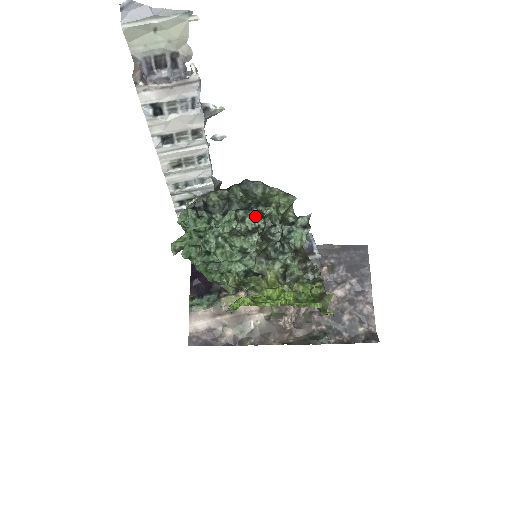
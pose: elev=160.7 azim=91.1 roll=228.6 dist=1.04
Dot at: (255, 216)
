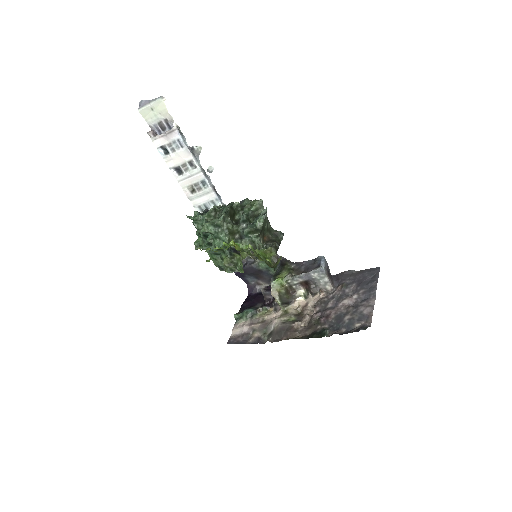
Dot at: (227, 208)
